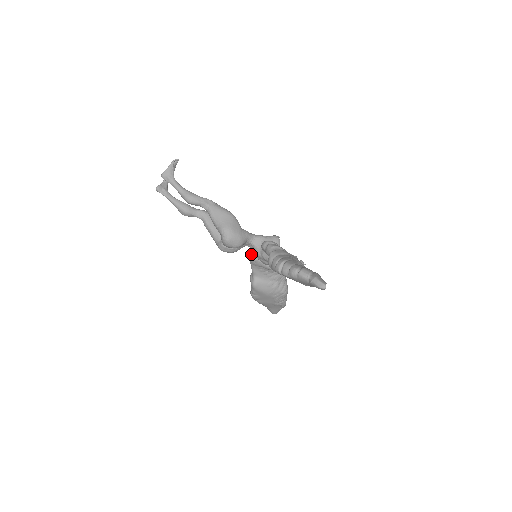
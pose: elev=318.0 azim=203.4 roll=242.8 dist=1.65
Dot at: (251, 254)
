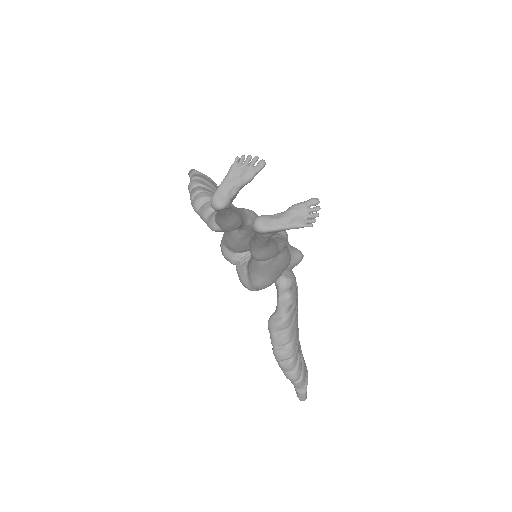
Dot at: occluded
